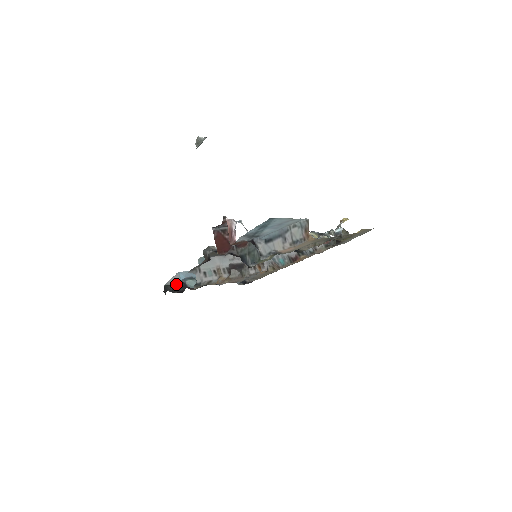
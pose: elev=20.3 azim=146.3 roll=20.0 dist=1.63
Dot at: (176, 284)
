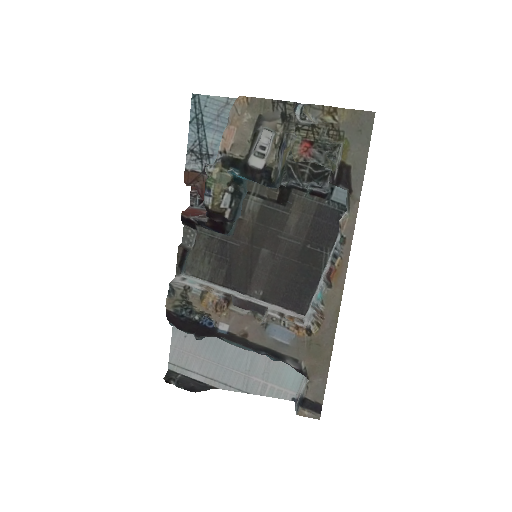
Dot at: (188, 378)
